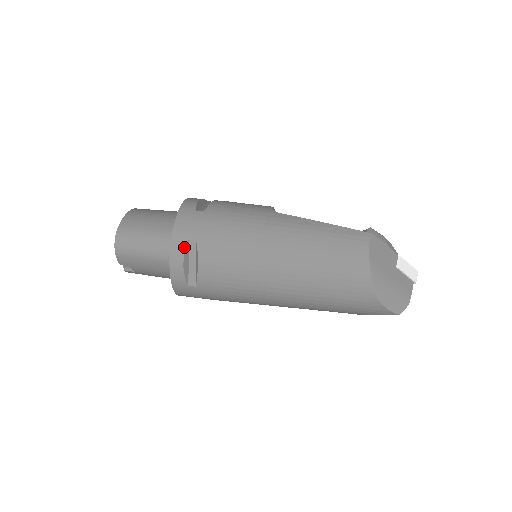
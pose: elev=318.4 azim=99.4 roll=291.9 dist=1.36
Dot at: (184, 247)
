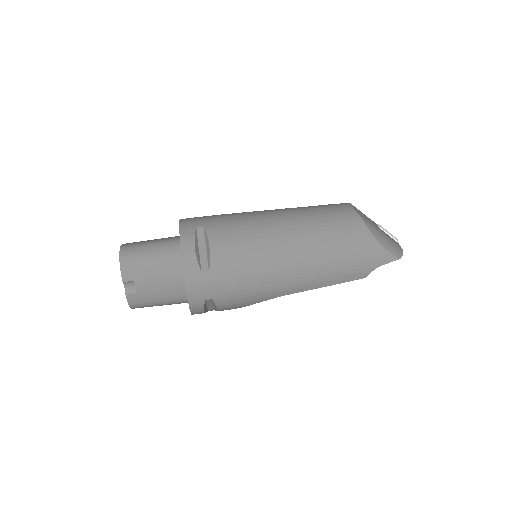
Dot at: (193, 234)
